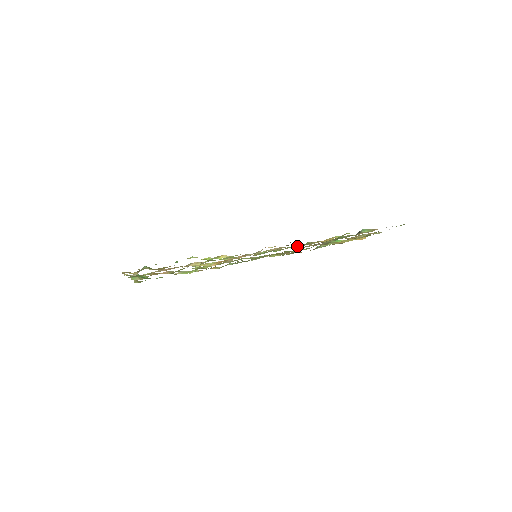
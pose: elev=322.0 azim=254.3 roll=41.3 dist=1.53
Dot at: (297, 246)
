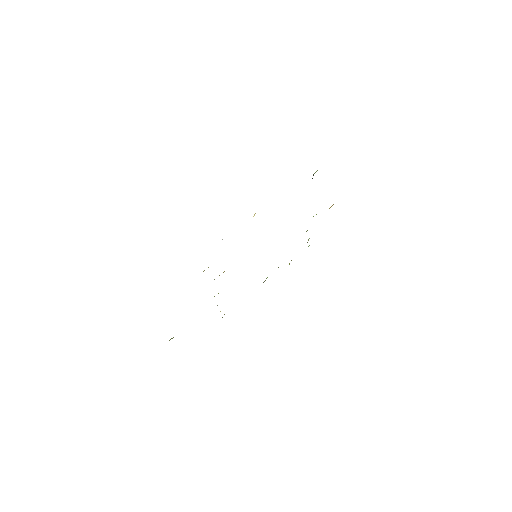
Dot at: occluded
